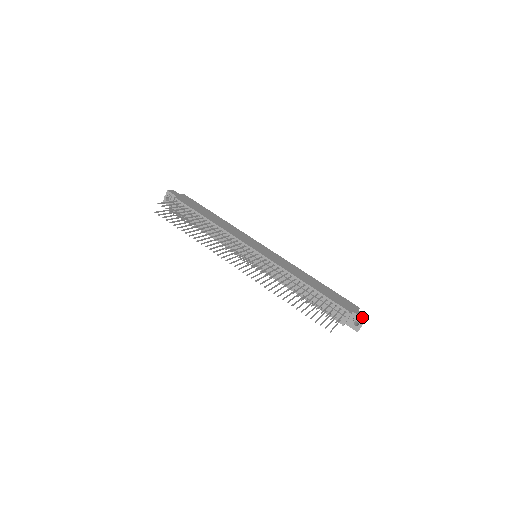
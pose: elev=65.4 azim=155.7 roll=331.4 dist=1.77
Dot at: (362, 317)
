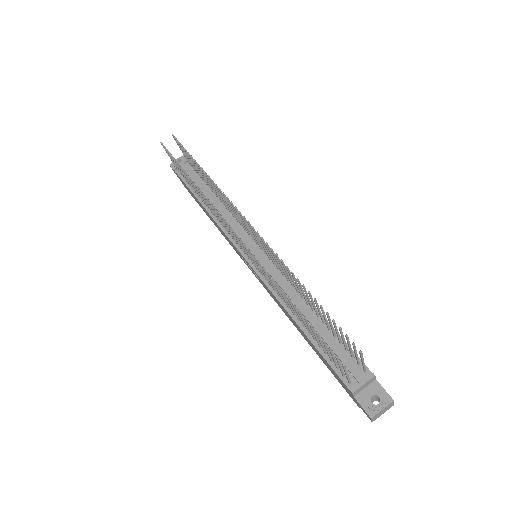
Dot at: occluded
